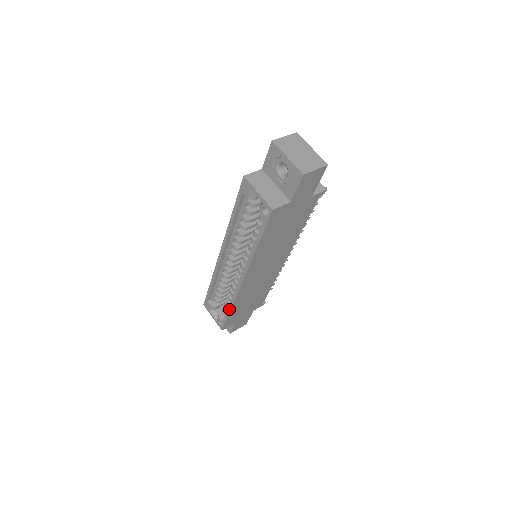
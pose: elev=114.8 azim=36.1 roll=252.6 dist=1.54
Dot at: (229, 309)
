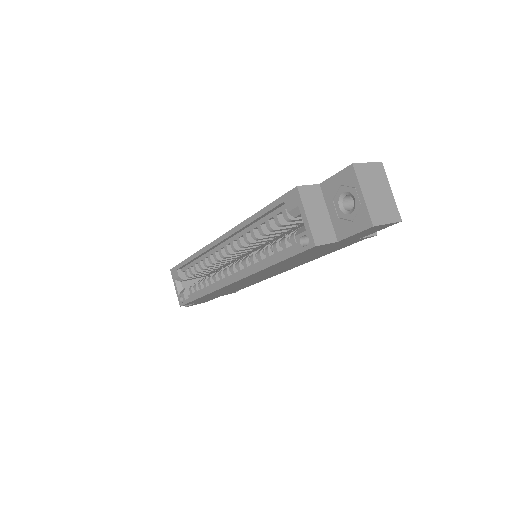
Dot at: (200, 295)
